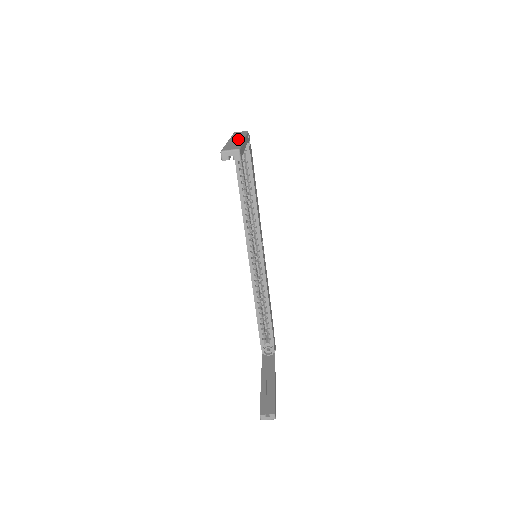
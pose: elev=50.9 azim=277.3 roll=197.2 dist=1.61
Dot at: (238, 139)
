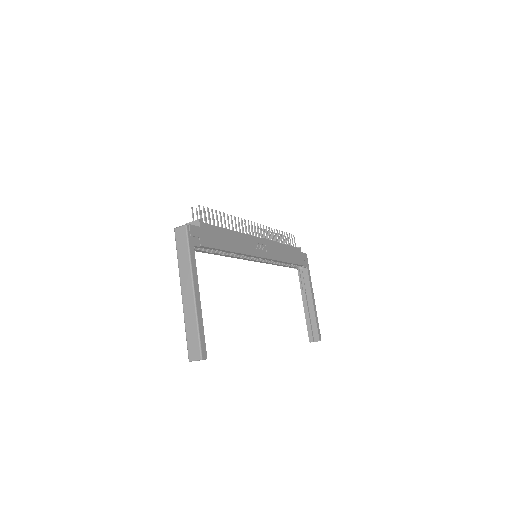
Dot at: (189, 294)
